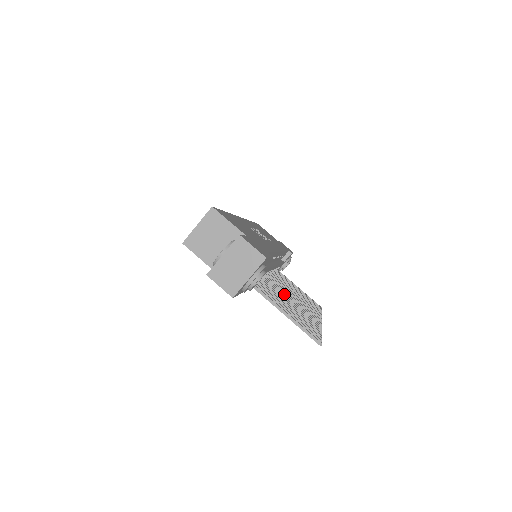
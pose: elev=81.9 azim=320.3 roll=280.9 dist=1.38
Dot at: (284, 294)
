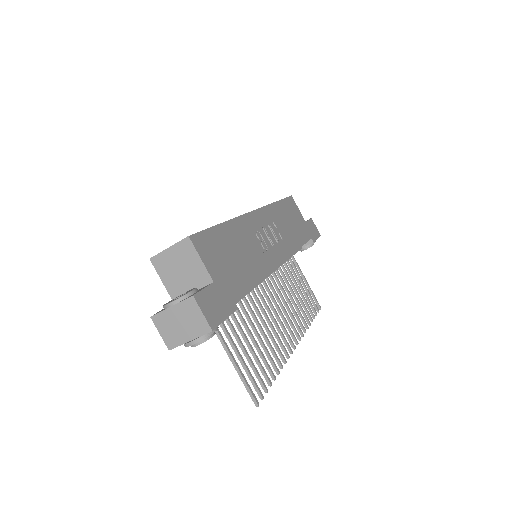
Dot at: (264, 313)
